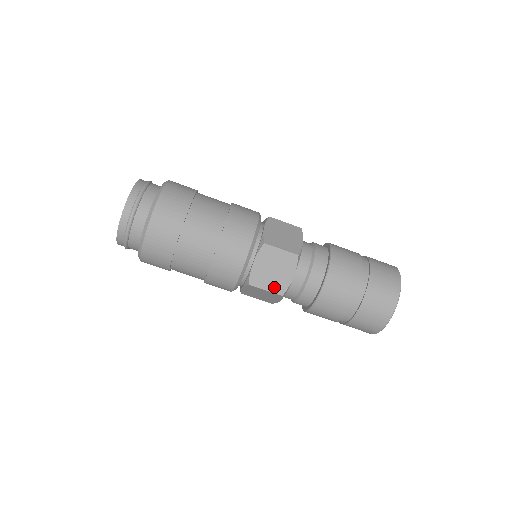
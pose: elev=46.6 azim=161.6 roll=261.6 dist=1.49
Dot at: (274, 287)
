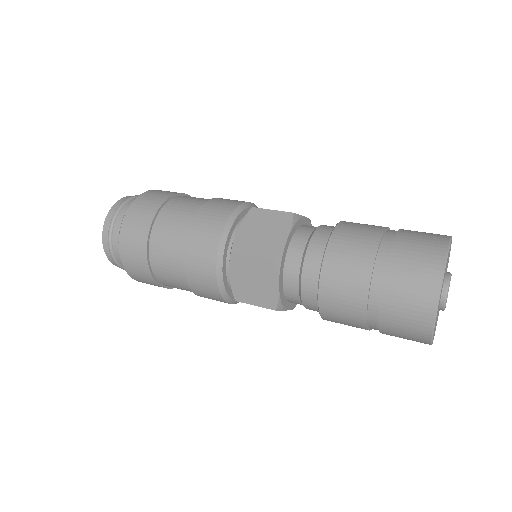
Dot at: (262, 301)
